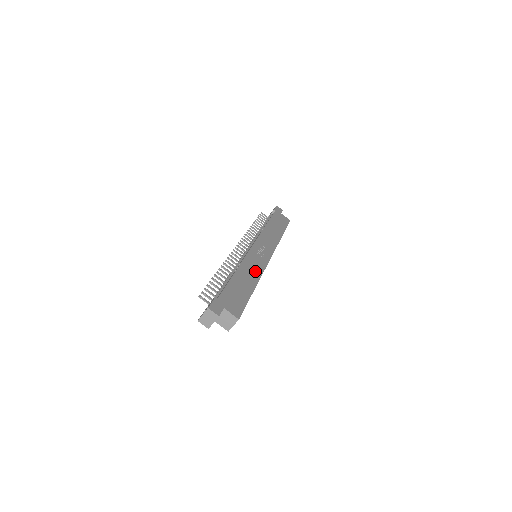
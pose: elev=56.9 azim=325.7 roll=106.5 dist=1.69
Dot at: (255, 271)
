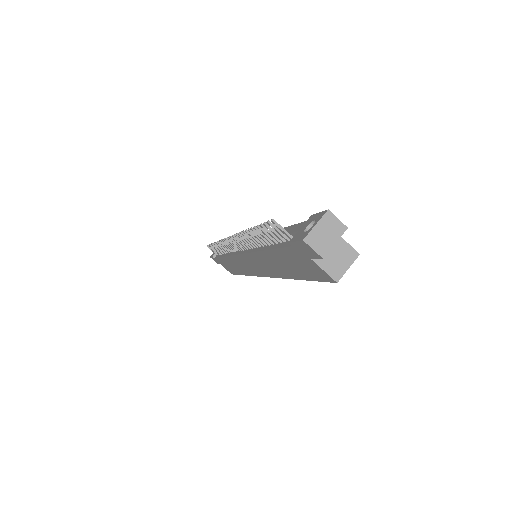
Dot at: occluded
